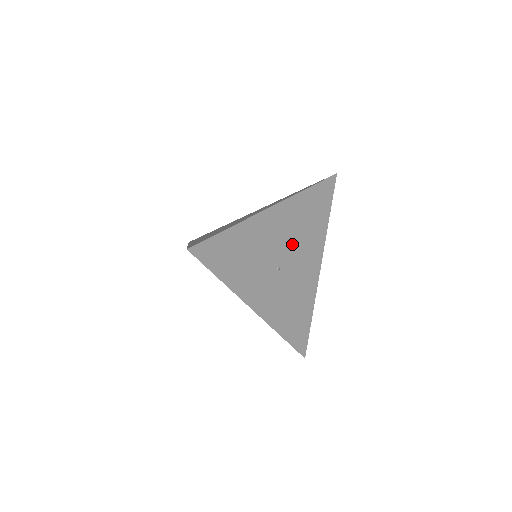
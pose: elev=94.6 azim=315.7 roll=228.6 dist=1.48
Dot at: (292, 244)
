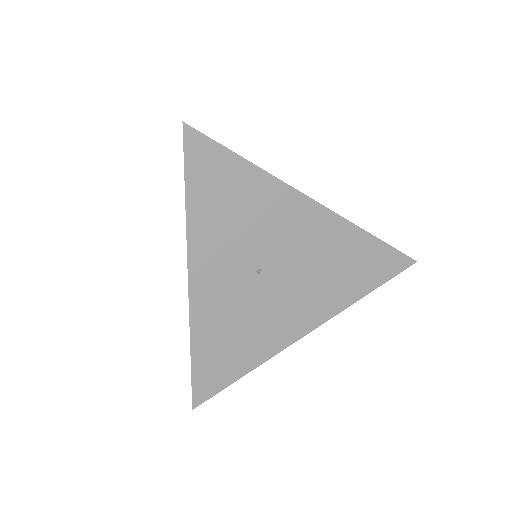
Dot at: (298, 267)
